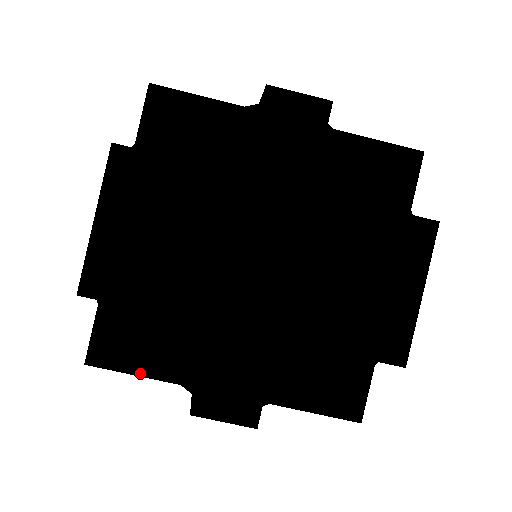
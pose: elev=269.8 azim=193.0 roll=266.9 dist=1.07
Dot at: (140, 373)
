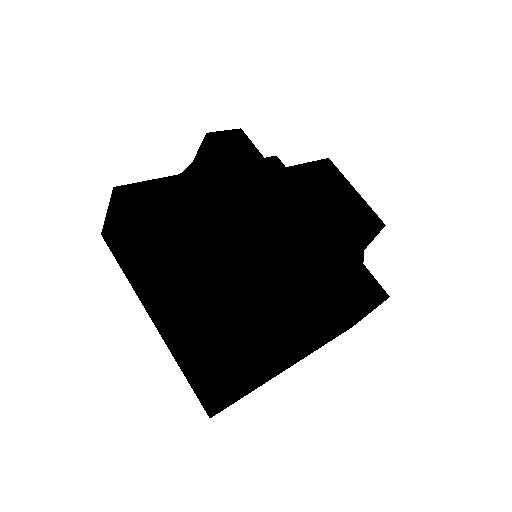
Dot at: (277, 364)
